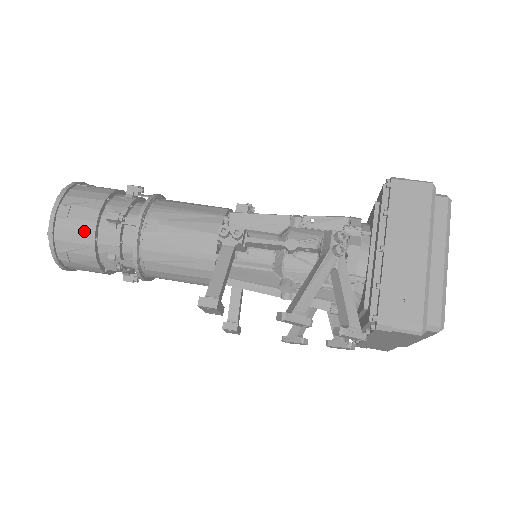
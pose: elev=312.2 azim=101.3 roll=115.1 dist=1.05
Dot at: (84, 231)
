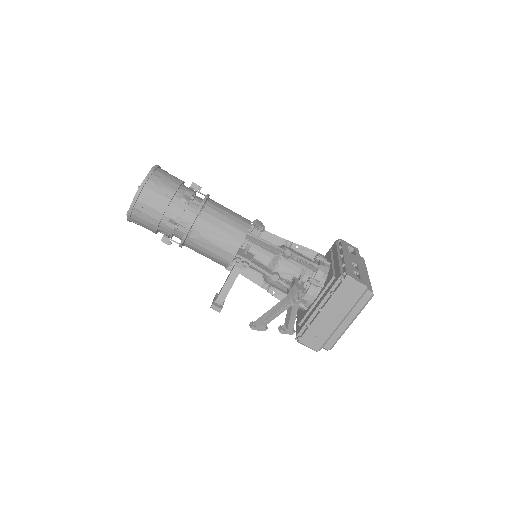
Dot at: (151, 223)
